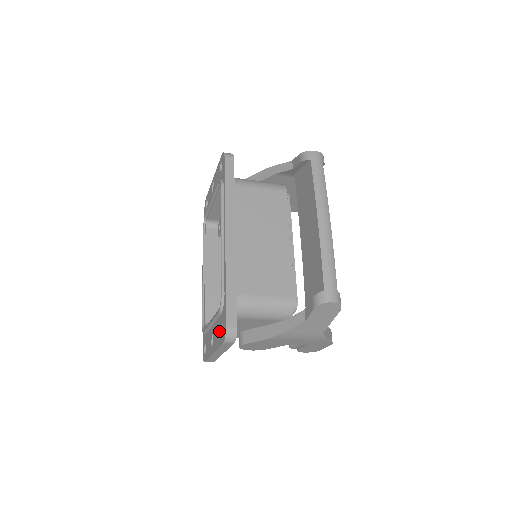
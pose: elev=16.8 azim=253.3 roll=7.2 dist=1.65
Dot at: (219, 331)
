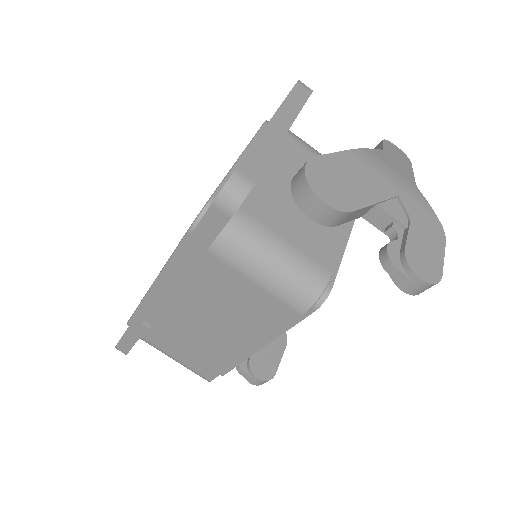
Dot at: occluded
